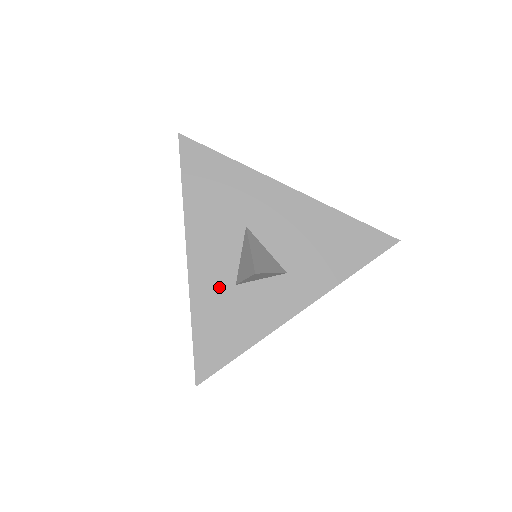
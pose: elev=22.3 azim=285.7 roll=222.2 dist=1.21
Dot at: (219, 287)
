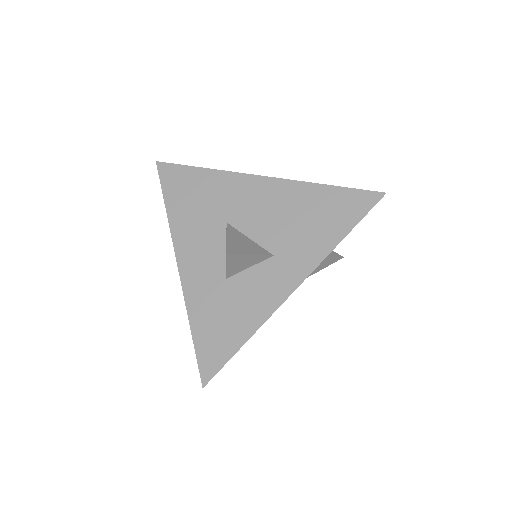
Dot at: (210, 285)
